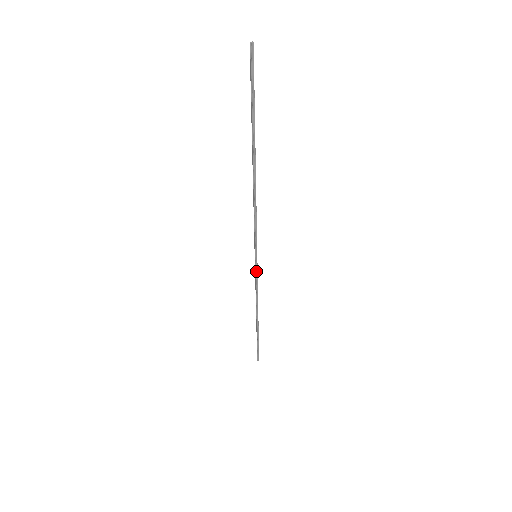
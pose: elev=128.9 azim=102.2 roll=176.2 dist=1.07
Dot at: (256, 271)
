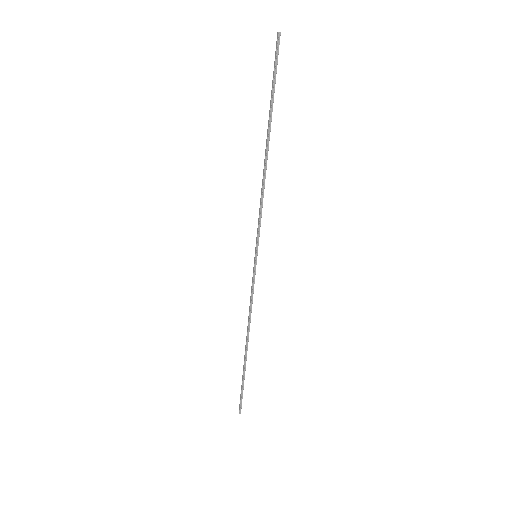
Dot at: (254, 276)
